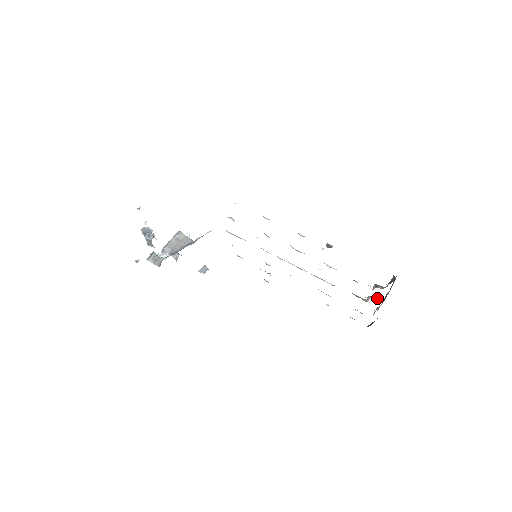
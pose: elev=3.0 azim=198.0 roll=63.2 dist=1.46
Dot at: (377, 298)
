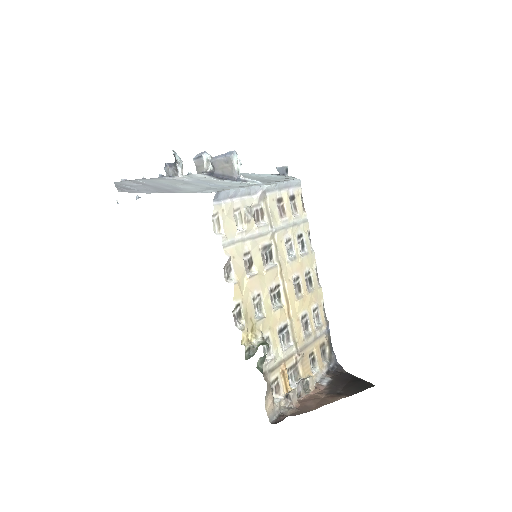
Dot at: (300, 392)
